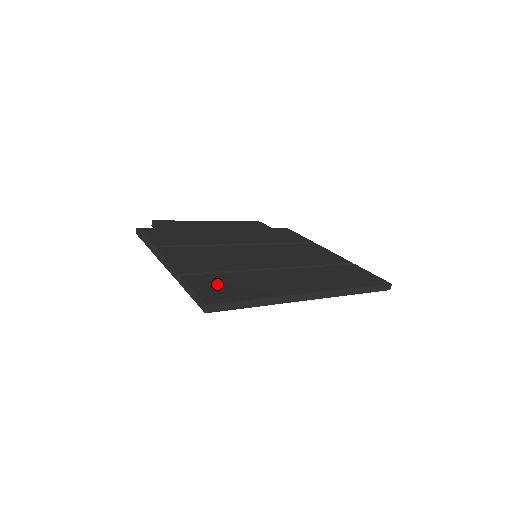
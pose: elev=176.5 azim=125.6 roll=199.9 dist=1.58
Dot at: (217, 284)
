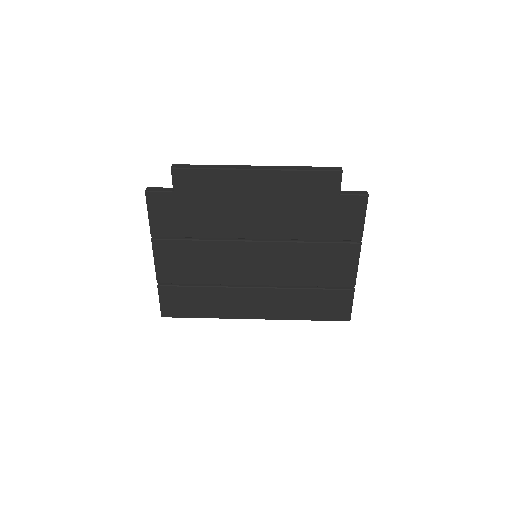
Dot at: (181, 299)
